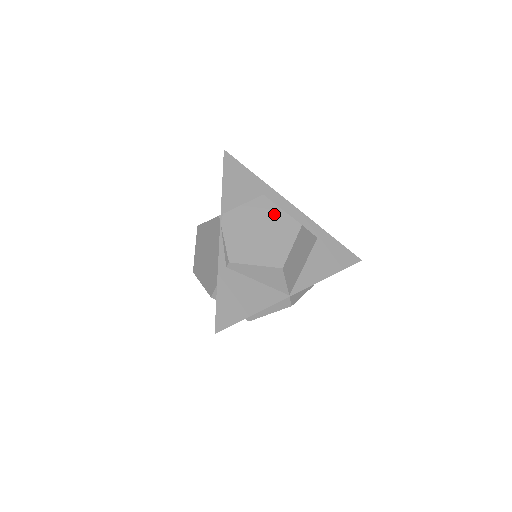
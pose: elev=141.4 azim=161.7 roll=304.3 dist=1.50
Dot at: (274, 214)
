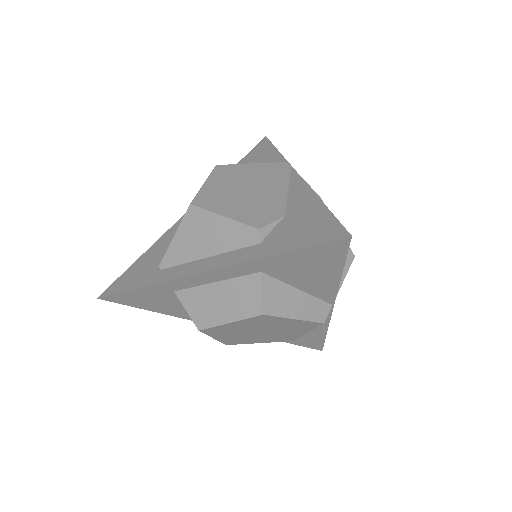
Dot at: occluded
